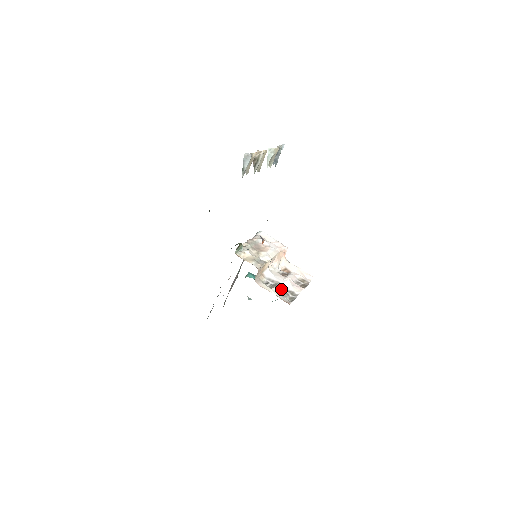
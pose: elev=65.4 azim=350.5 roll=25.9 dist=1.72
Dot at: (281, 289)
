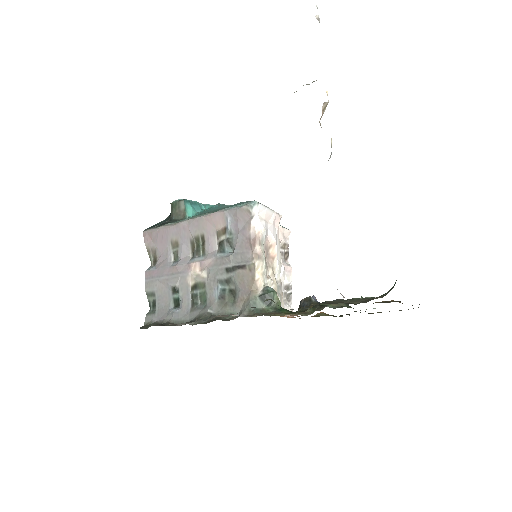
Dot at: occluded
